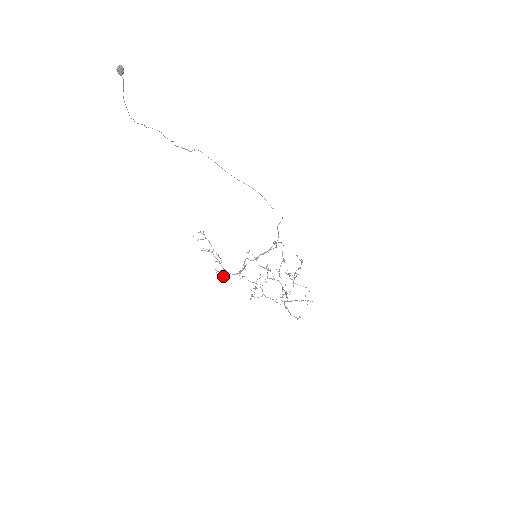
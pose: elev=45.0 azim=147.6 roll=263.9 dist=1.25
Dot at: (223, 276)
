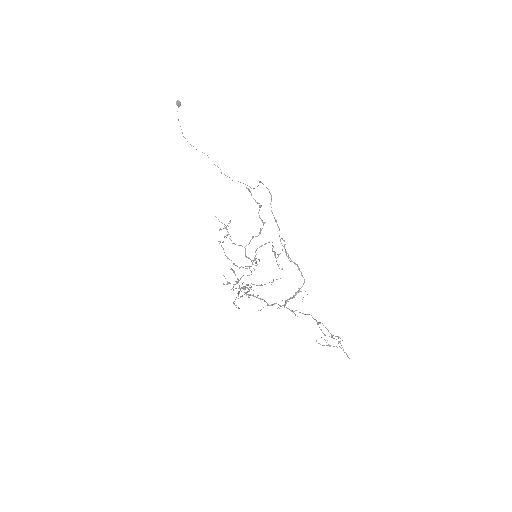
Dot at: occluded
